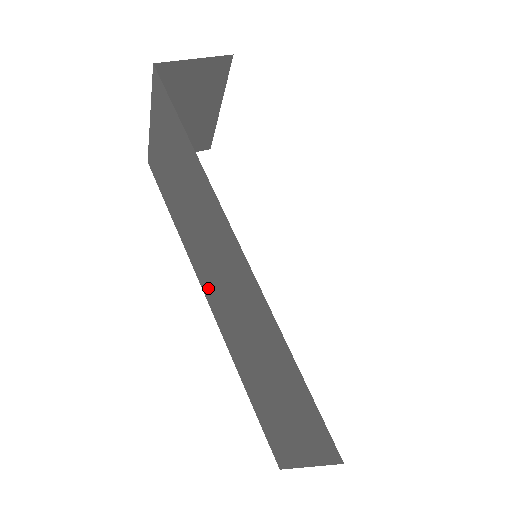
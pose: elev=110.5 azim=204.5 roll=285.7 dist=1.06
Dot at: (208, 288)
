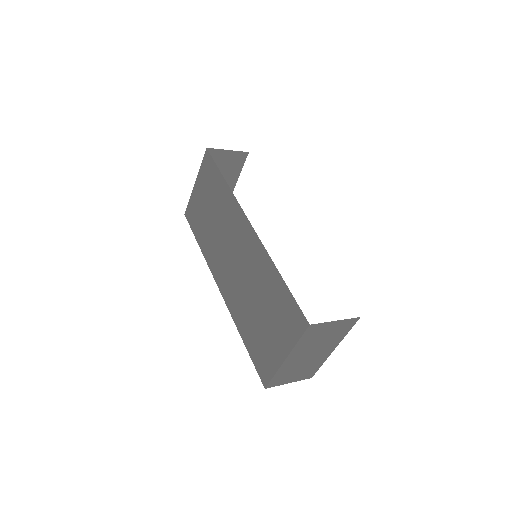
Dot at: (222, 279)
